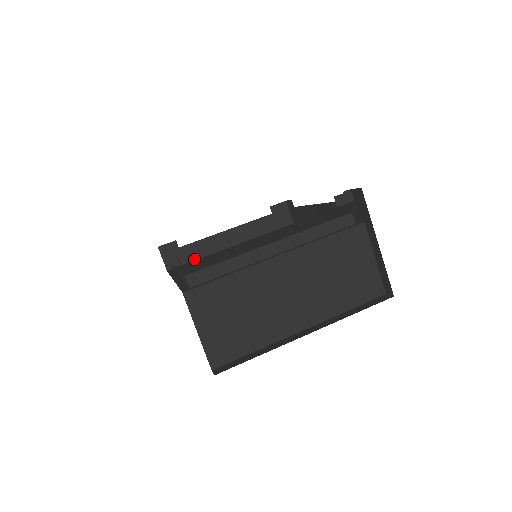
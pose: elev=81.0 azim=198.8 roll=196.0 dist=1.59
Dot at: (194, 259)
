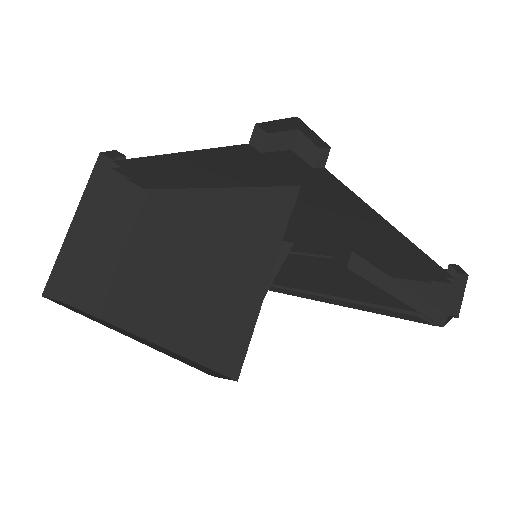
Dot at: (119, 166)
